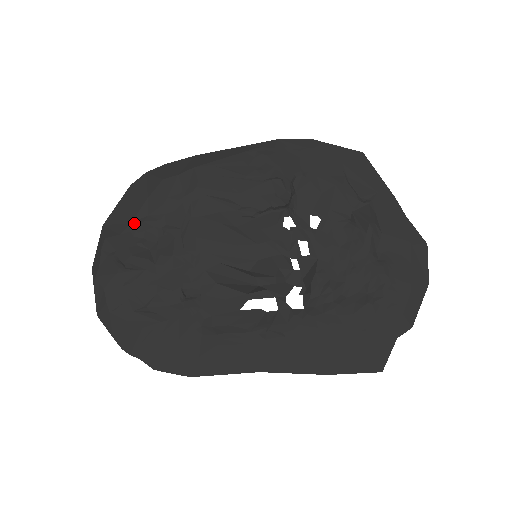
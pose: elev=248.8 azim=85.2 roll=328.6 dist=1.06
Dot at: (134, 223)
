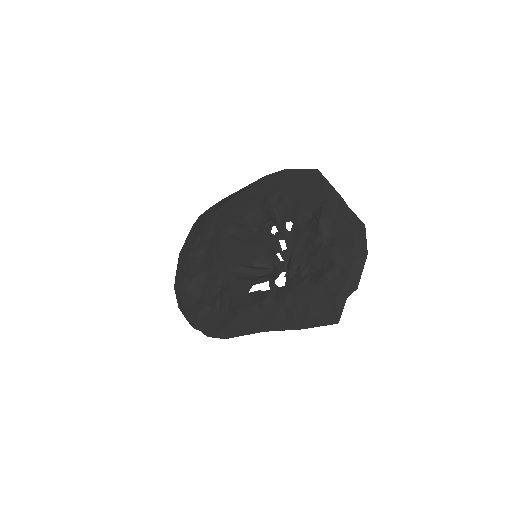
Dot at: (193, 249)
